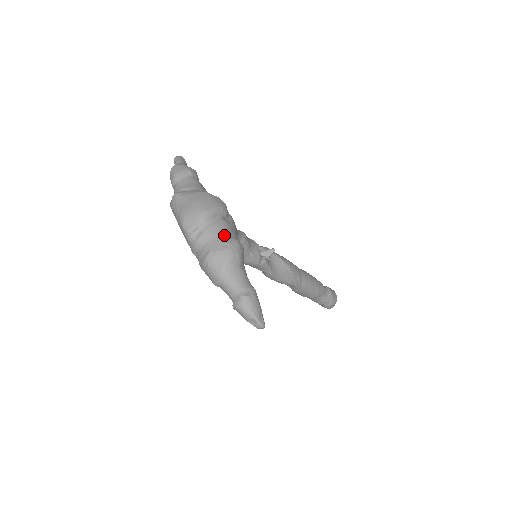
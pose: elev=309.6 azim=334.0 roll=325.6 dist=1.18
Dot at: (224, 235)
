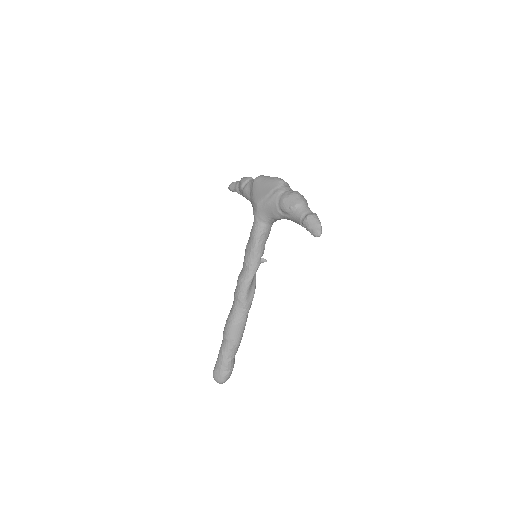
Dot at: occluded
